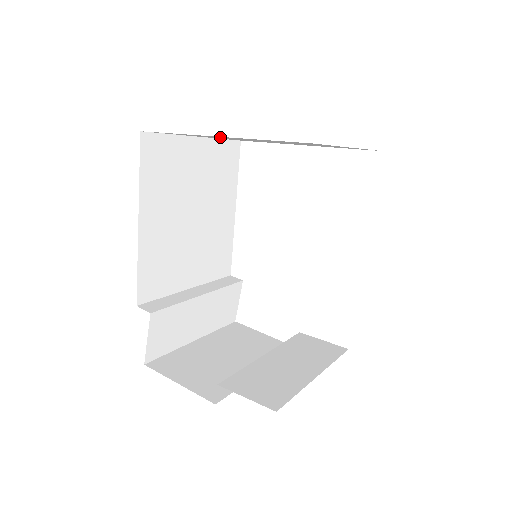
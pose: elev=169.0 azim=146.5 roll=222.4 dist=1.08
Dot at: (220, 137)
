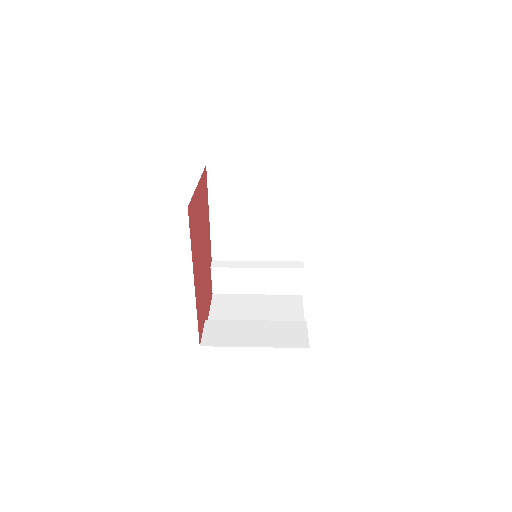
Dot at: occluded
